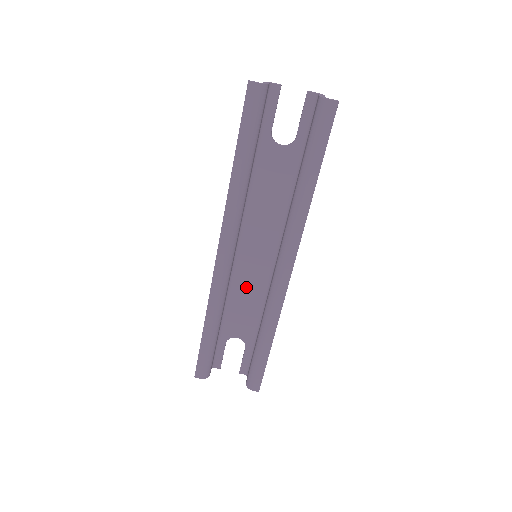
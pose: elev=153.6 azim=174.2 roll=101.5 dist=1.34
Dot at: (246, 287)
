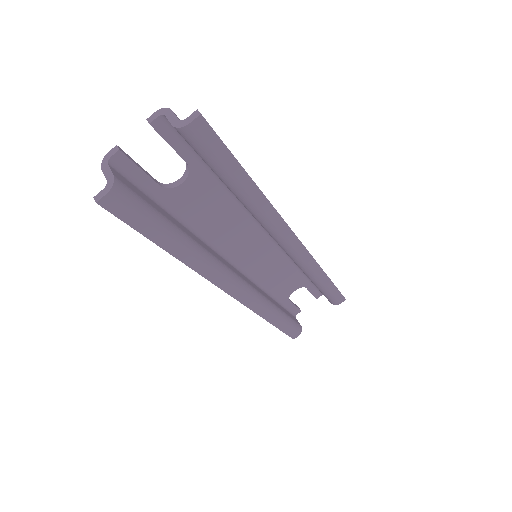
Dot at: (268, 270)
